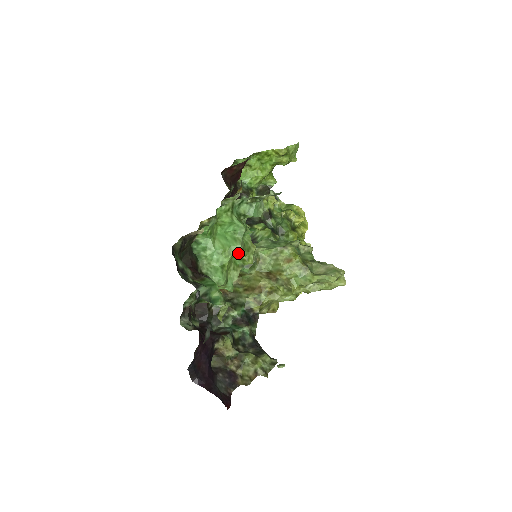
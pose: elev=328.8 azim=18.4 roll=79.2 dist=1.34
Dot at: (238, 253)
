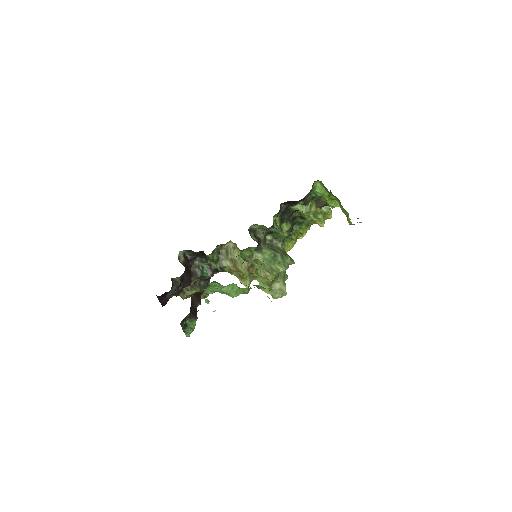
Dot at: (231, 295)
